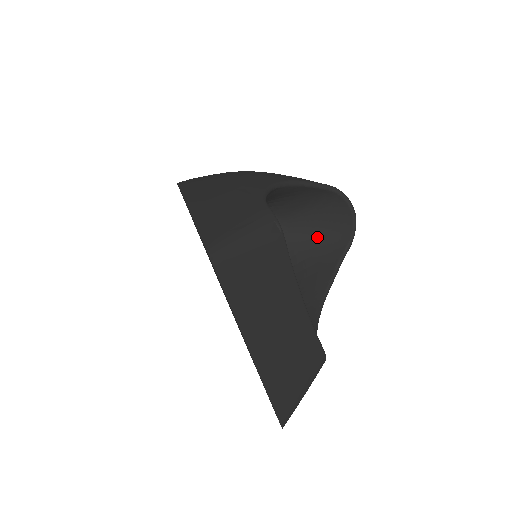
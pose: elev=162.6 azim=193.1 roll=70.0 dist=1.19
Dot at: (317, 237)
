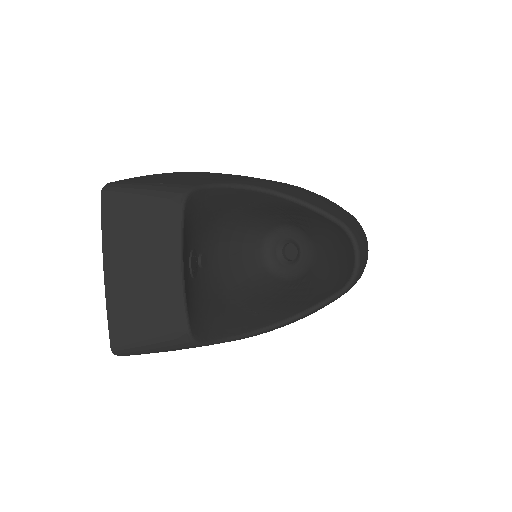
Dot at: (329, 273)
